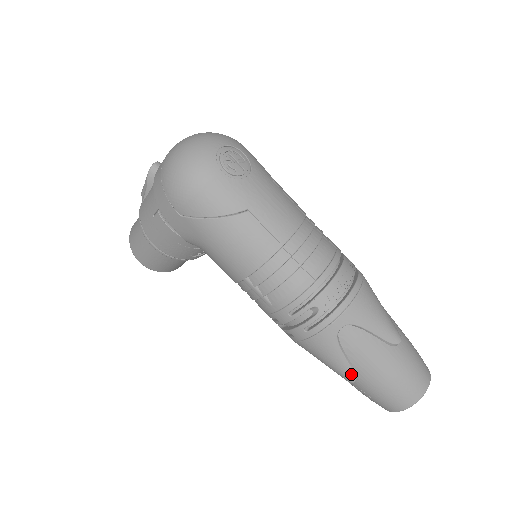
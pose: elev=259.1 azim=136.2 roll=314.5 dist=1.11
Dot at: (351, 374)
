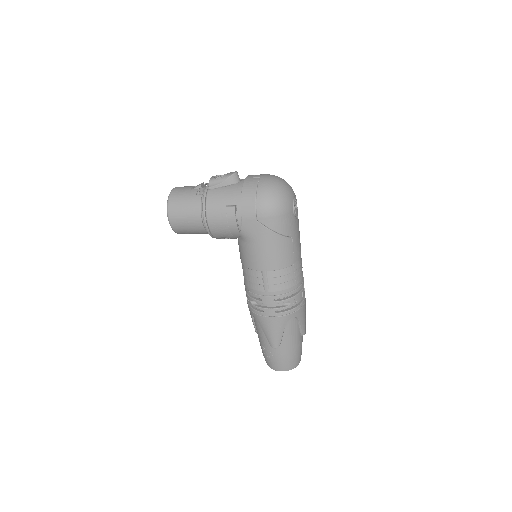
Dot at: (279, 343)
